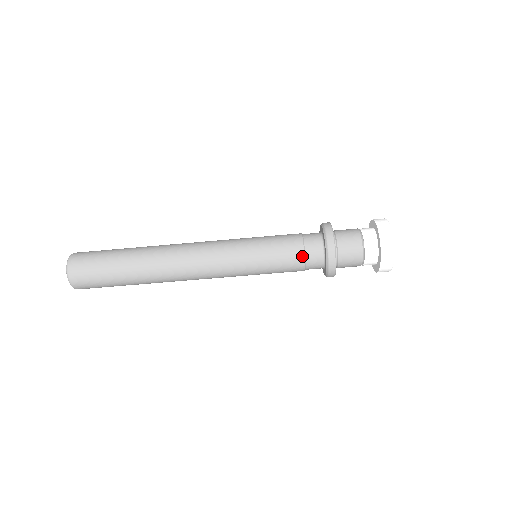
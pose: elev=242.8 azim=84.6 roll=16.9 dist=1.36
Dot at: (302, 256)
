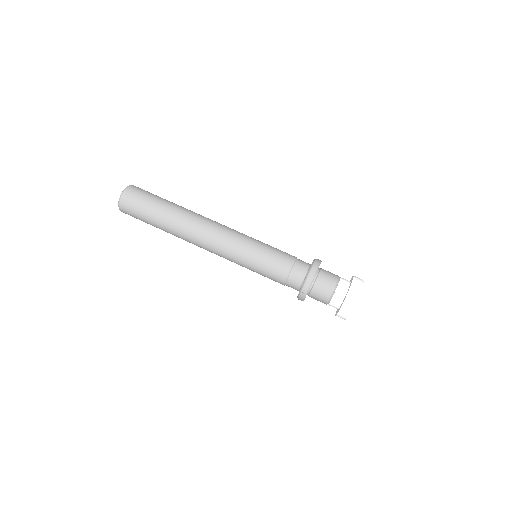
Dot at: (287, 272)
